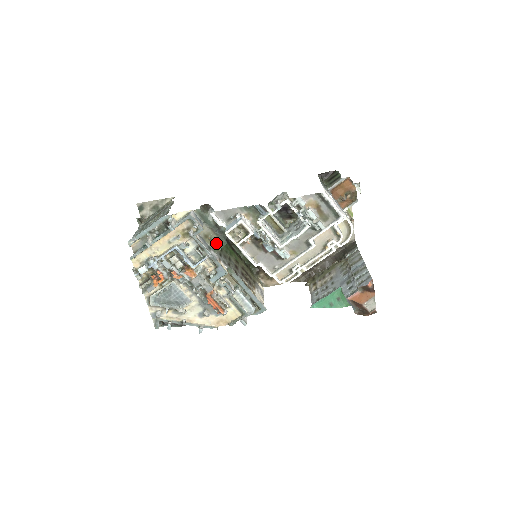
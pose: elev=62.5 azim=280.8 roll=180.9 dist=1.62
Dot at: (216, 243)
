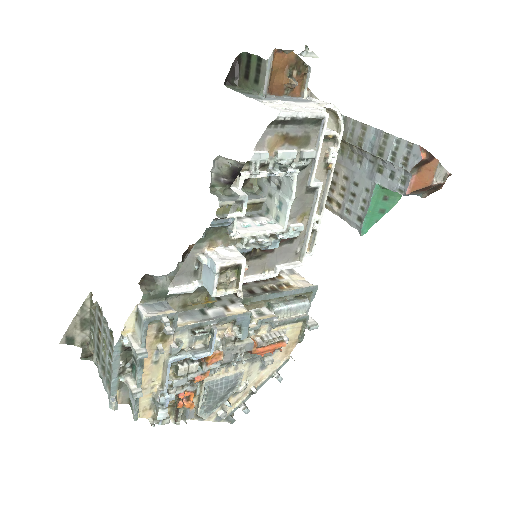
Dot at: (203, 298)
